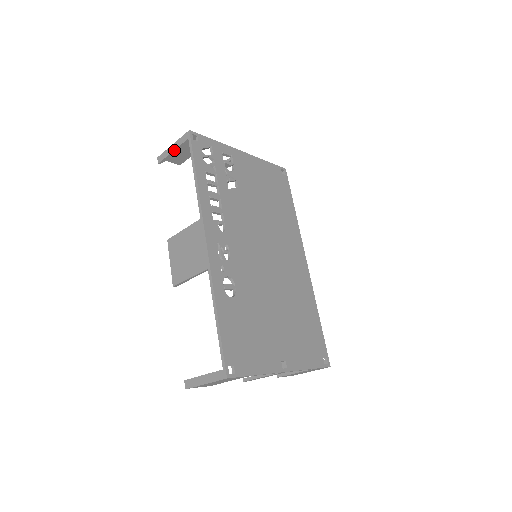
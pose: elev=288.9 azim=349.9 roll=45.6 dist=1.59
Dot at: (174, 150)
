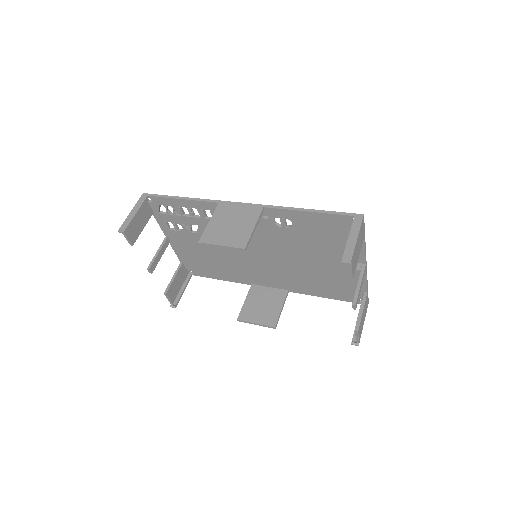
Dot at: (137, 212)
